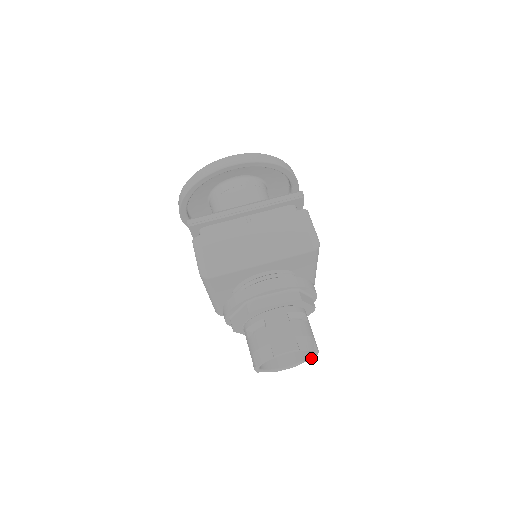
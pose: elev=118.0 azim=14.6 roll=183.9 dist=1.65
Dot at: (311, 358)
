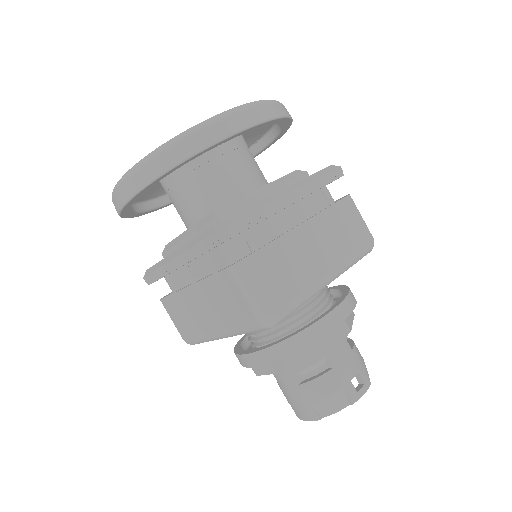
Dot at: occluded
